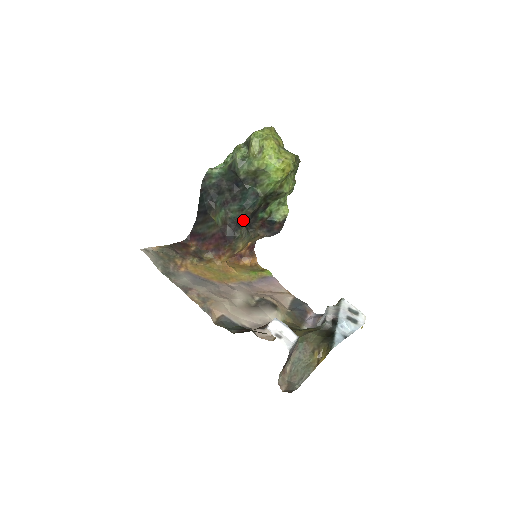
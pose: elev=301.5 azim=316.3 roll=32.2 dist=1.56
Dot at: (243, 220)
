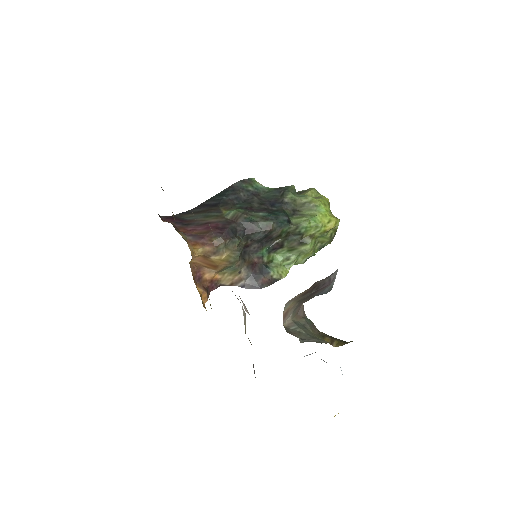
Dot at: (256, 230)
